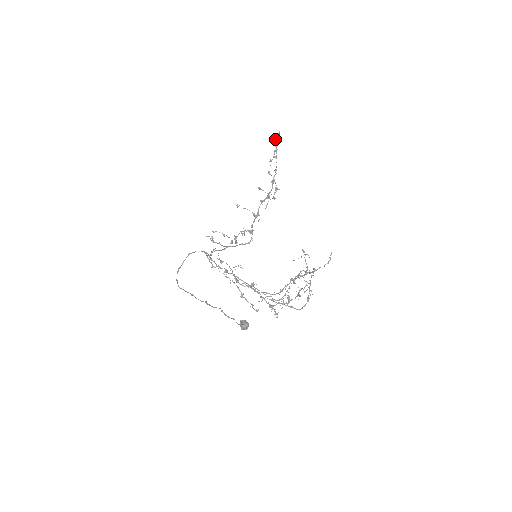
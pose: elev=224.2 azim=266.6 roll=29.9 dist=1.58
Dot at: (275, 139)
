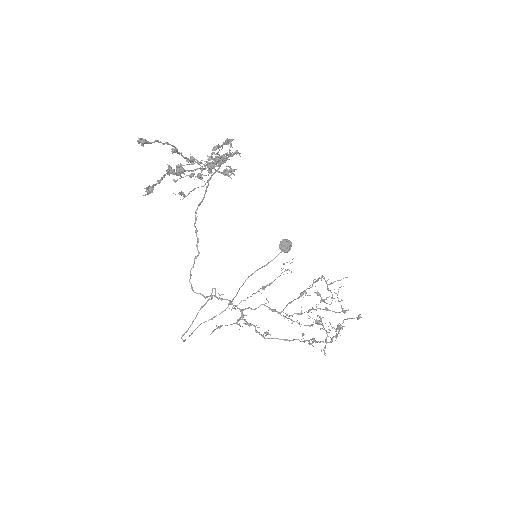
Dot at: (144, 142)
